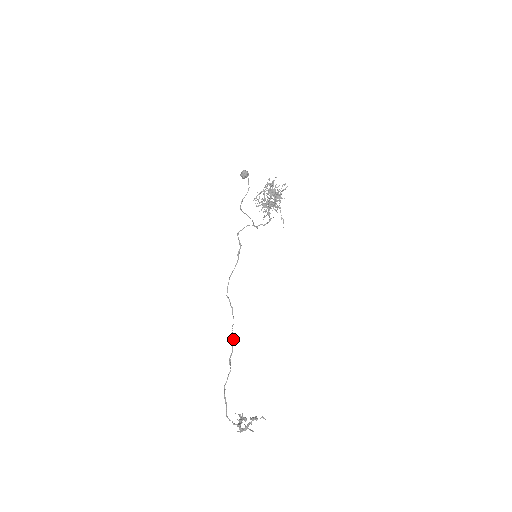
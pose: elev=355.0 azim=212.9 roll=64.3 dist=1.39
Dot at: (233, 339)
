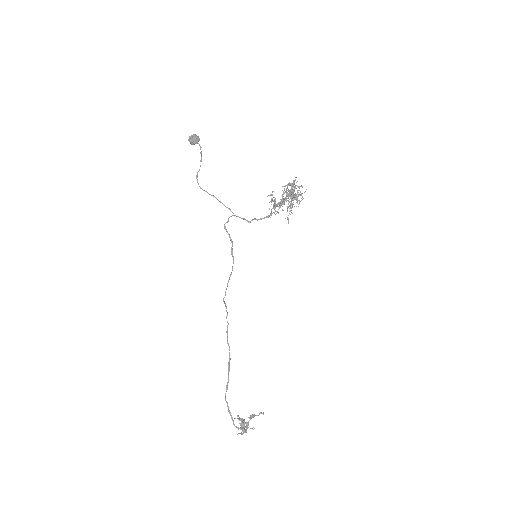
Dot at: (228, 345)
